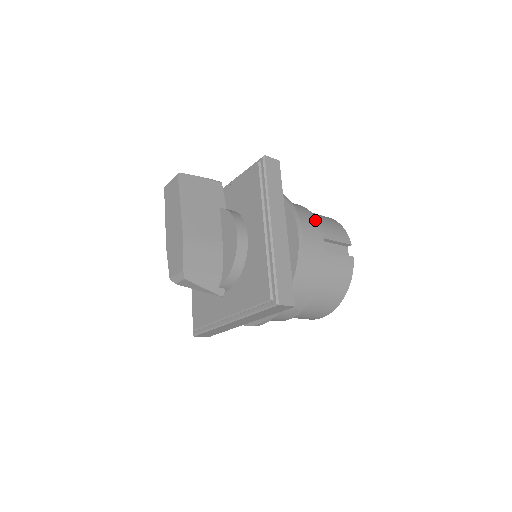
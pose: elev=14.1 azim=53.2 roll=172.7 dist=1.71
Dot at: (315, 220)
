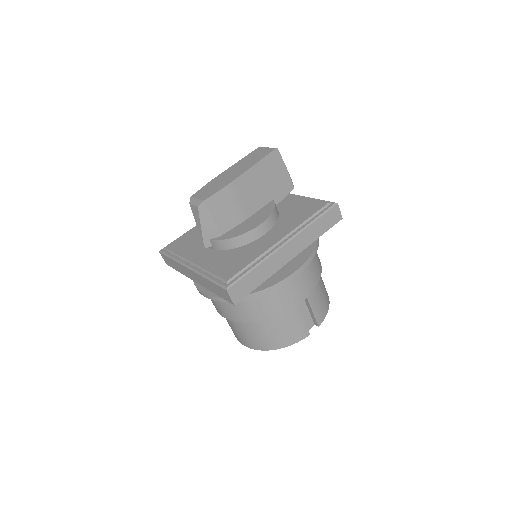
Dot at: (317, 281)
